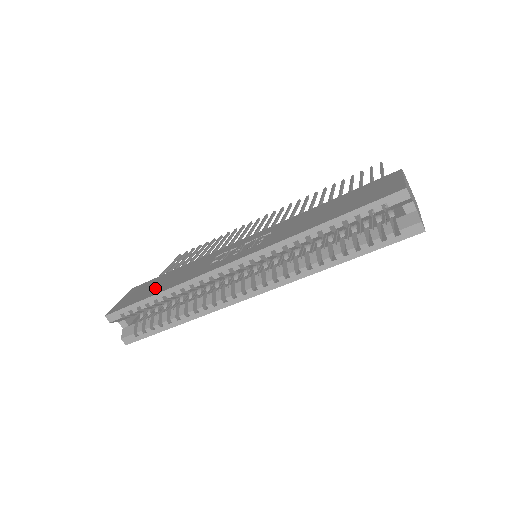
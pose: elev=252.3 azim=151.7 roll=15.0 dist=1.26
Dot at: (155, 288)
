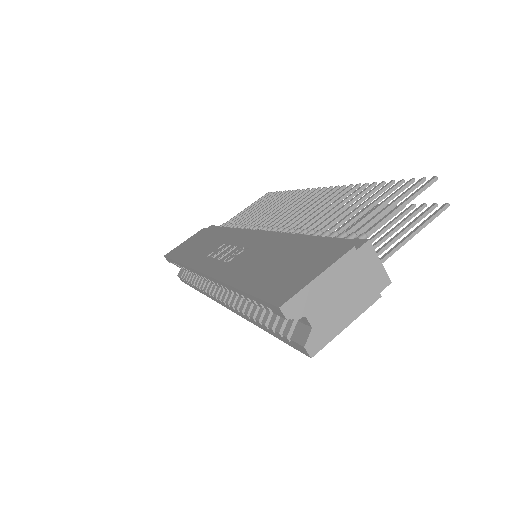
Dot at: (189, 250)
